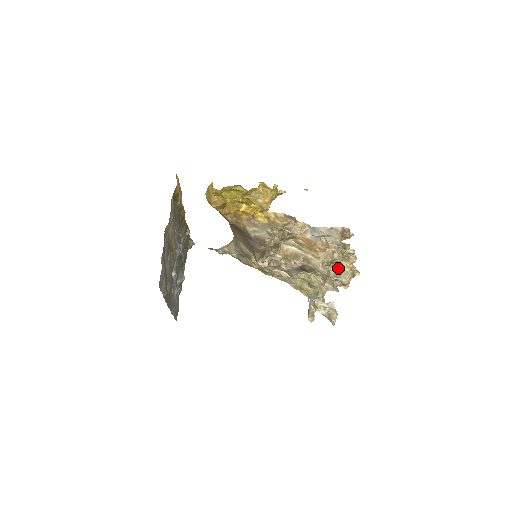
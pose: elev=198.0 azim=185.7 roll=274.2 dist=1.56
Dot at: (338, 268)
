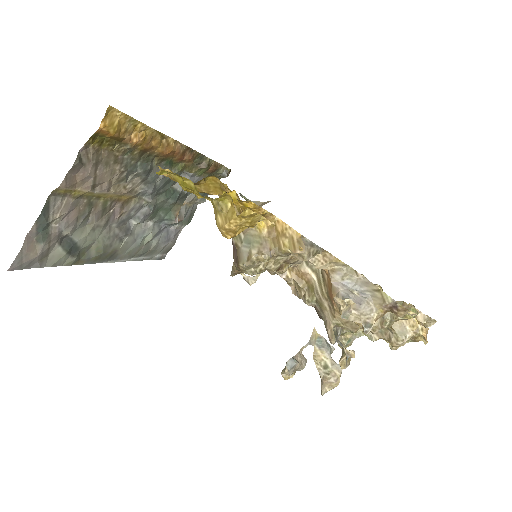
Dot at: occluded
